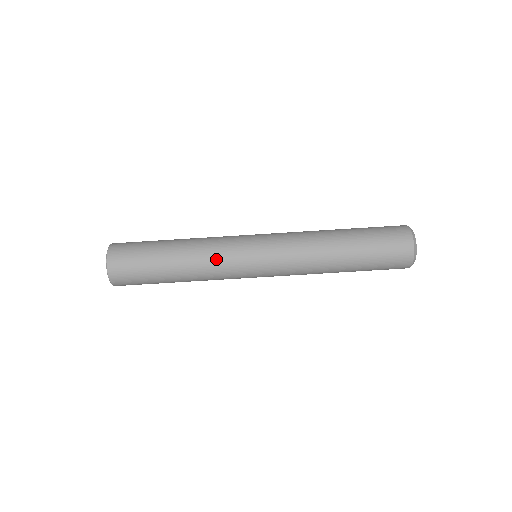
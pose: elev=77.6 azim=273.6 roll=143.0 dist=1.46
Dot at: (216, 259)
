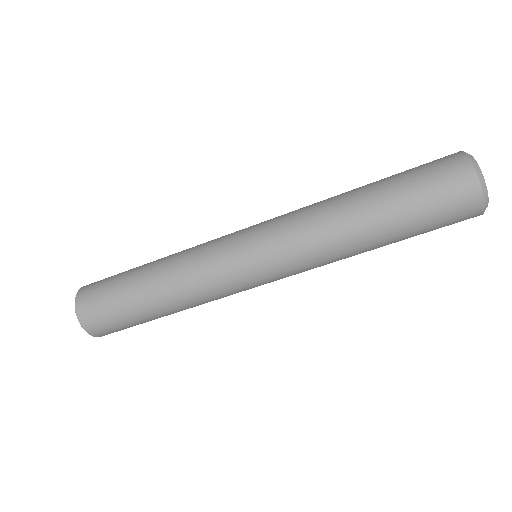
Dot at: (217, 299)
